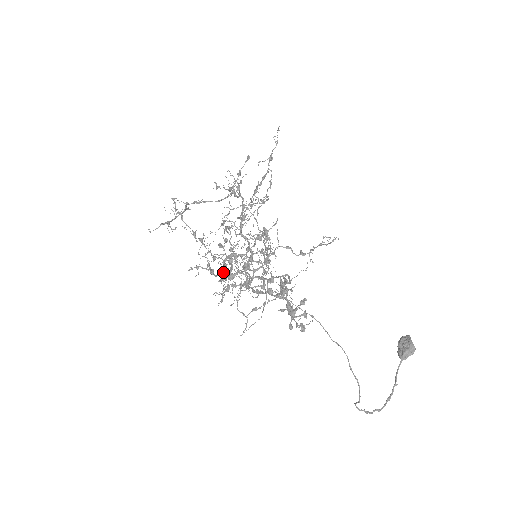
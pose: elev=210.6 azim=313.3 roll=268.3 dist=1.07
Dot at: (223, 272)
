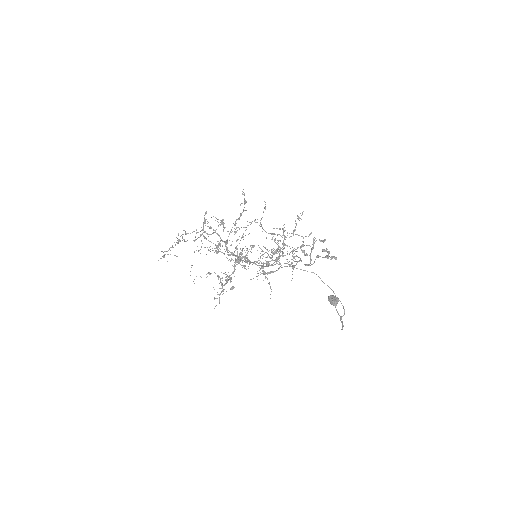
Dot at: (245, 265)
